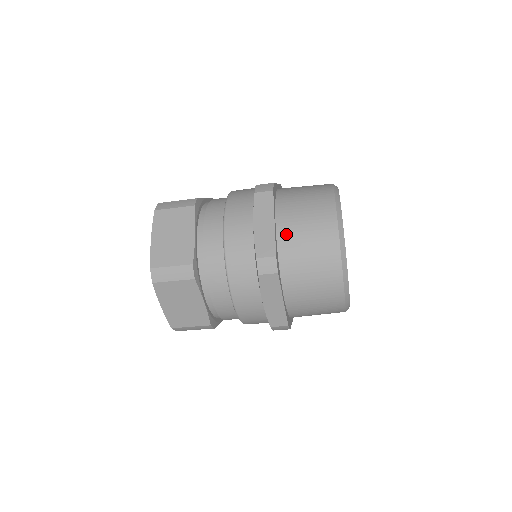
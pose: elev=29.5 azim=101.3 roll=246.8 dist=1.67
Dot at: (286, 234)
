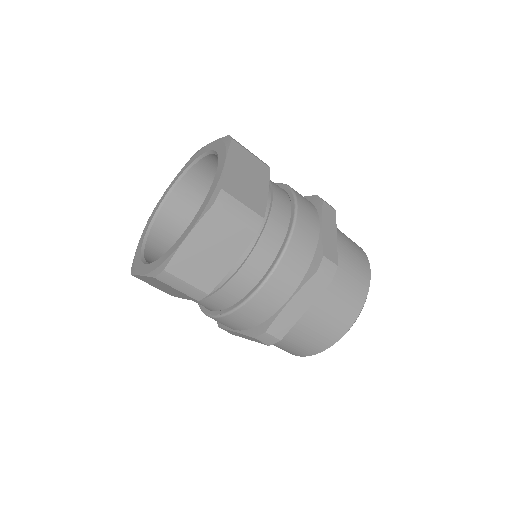
Dot at: occluded
